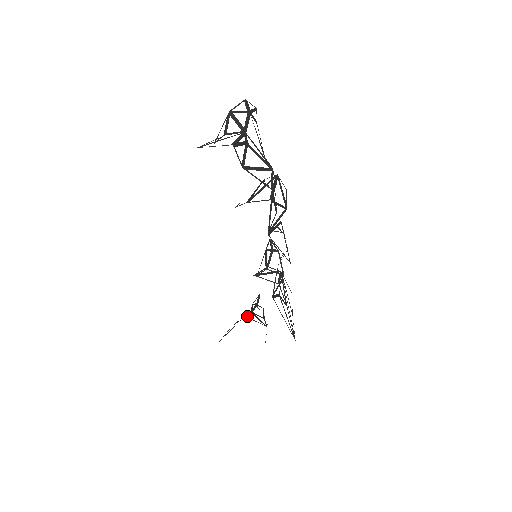
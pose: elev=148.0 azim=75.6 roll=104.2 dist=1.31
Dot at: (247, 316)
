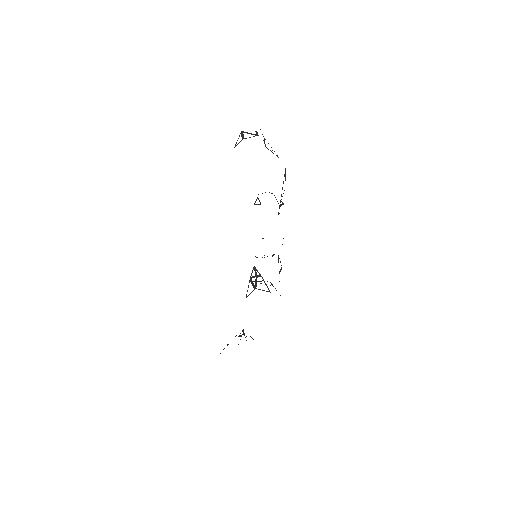
Dot at: occluded
